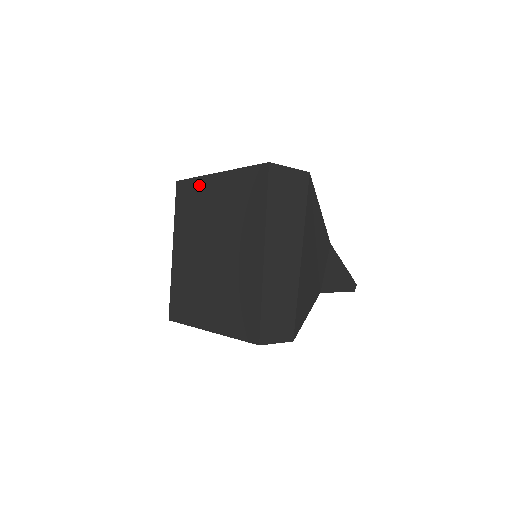
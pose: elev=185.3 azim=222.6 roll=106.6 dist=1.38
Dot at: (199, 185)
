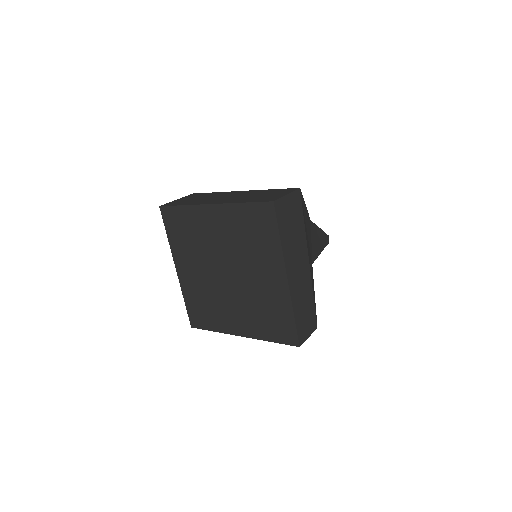
Dot at: (191, 213)
